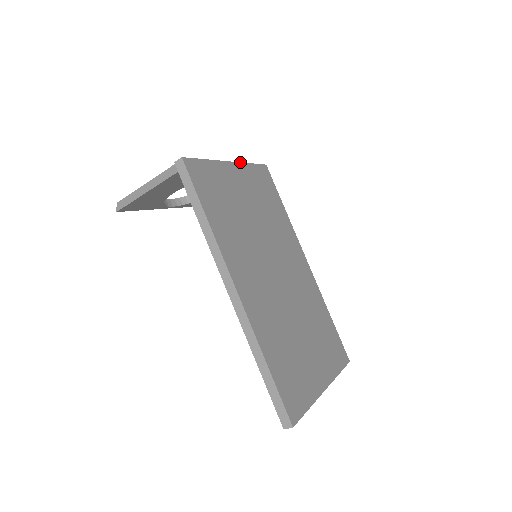
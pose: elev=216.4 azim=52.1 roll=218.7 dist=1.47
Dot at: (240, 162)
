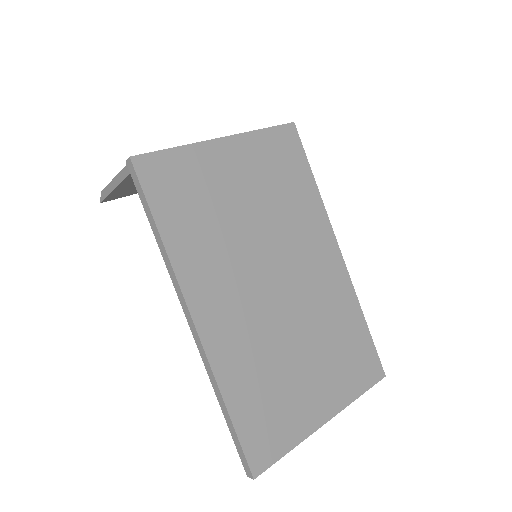
Dot at: (241, 133)
